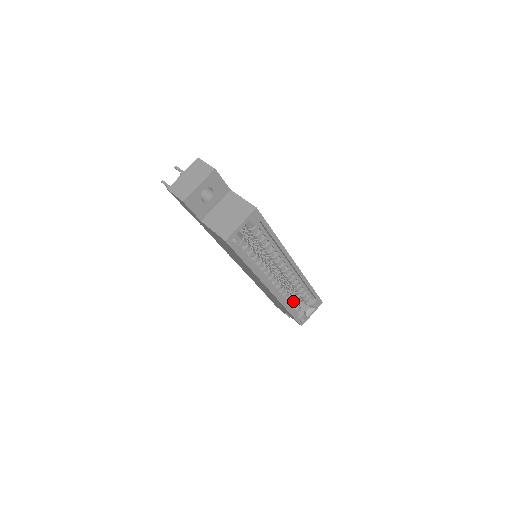
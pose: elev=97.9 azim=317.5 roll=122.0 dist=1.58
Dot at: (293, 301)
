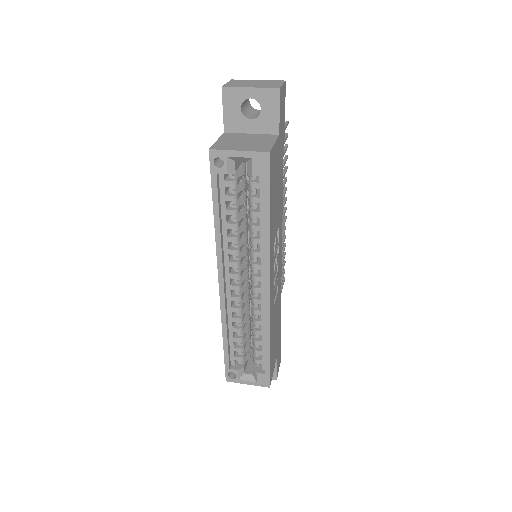
Dot at: (239, 338)
